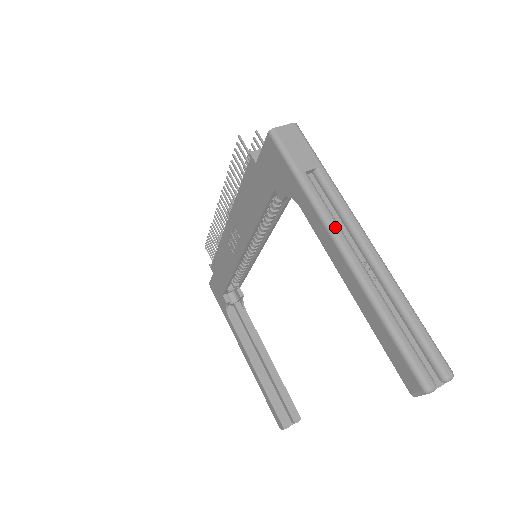
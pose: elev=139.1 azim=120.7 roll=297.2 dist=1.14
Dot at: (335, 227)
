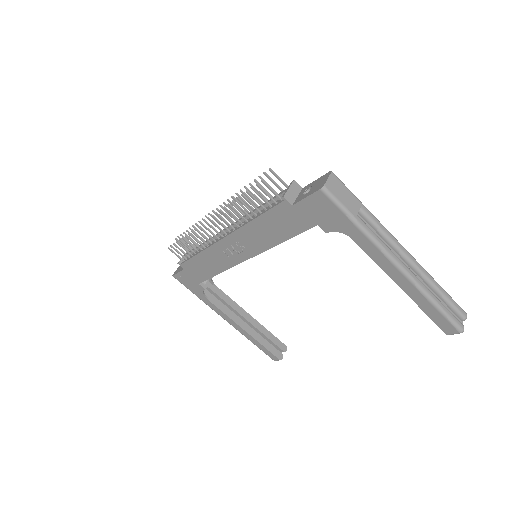
Dot at: (389, 251)
